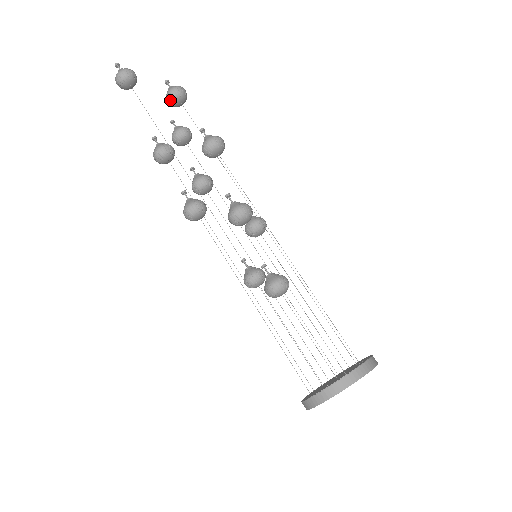
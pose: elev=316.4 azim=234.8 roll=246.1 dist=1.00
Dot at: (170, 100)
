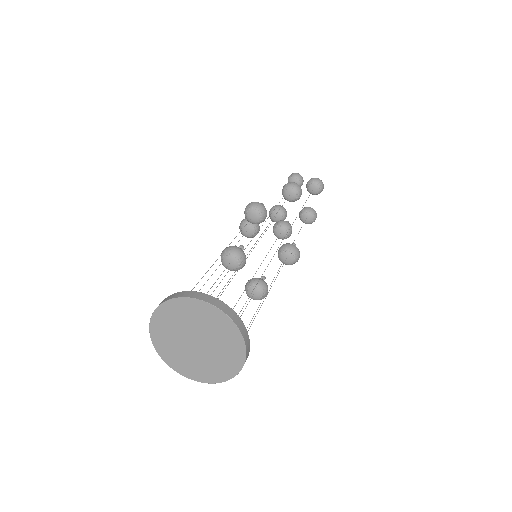
Dot at: (307, 186)
